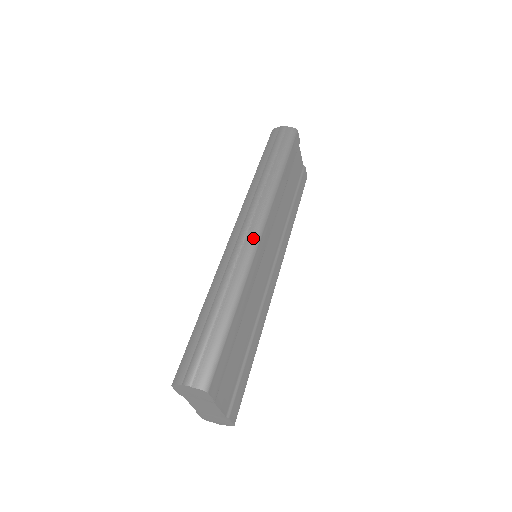
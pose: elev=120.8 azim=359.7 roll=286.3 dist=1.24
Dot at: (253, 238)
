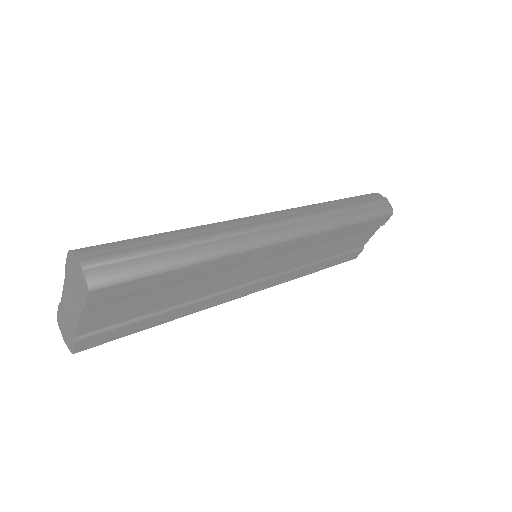
Dot at: (274, 235)
